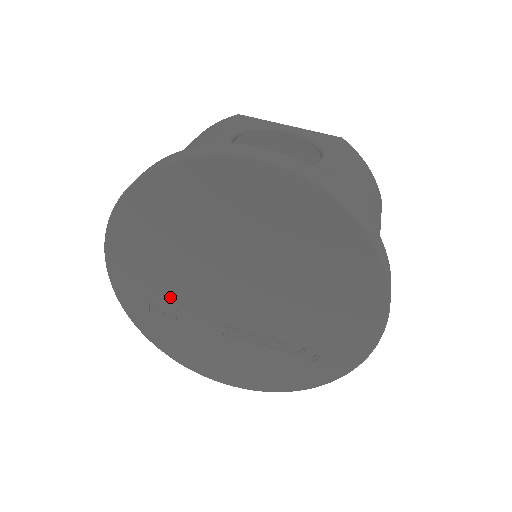
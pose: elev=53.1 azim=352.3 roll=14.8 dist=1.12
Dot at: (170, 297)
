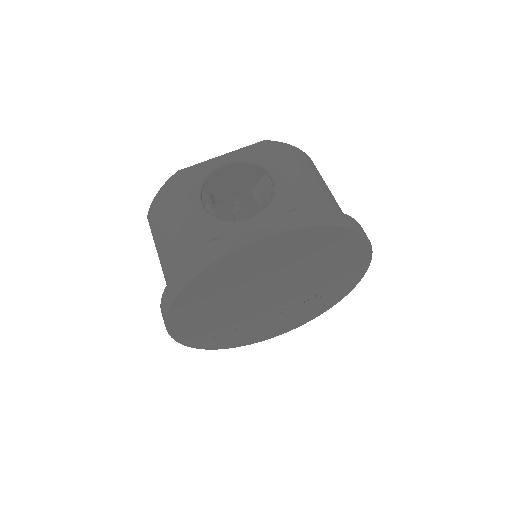
Dot at: (227, 325)
